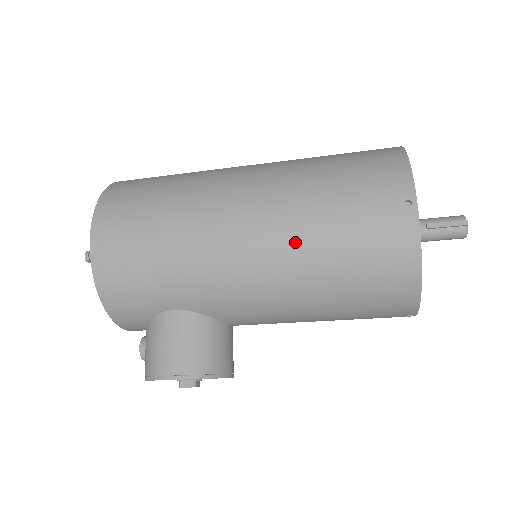
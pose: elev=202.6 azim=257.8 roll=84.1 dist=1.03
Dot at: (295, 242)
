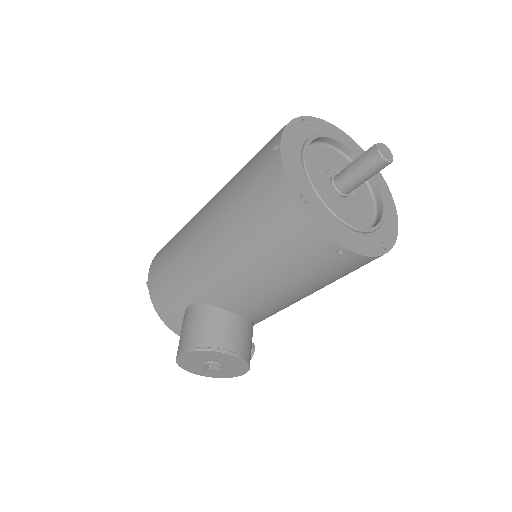
Dot at: (223, 216)
